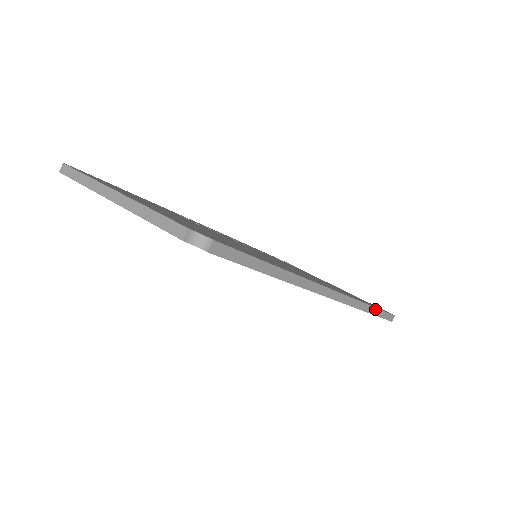
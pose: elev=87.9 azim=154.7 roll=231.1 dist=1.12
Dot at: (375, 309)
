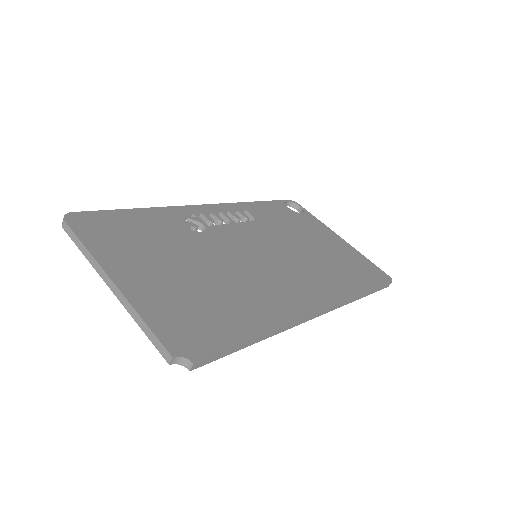
Dot at: (368, 292)
